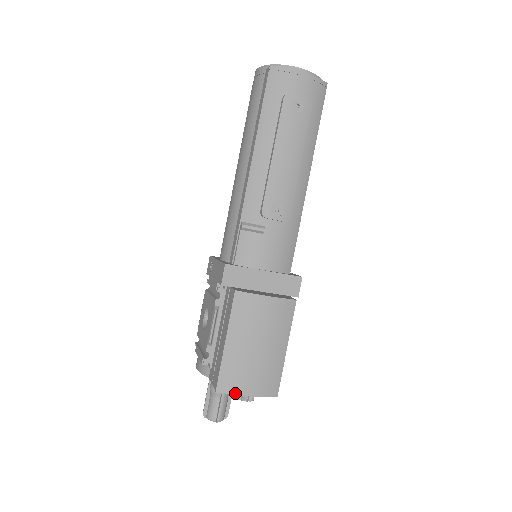
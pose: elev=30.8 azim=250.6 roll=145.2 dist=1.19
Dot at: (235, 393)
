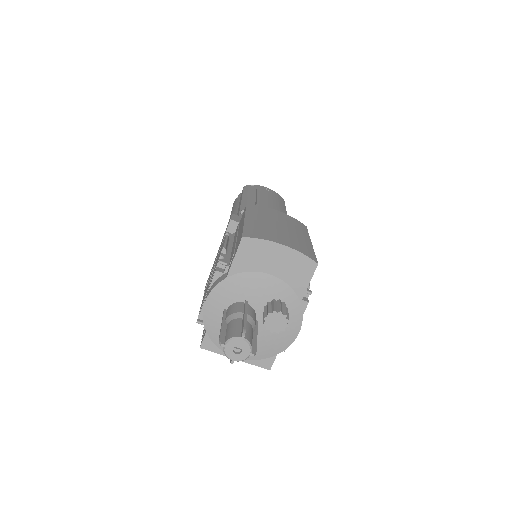
Dot at: (266, 239)
